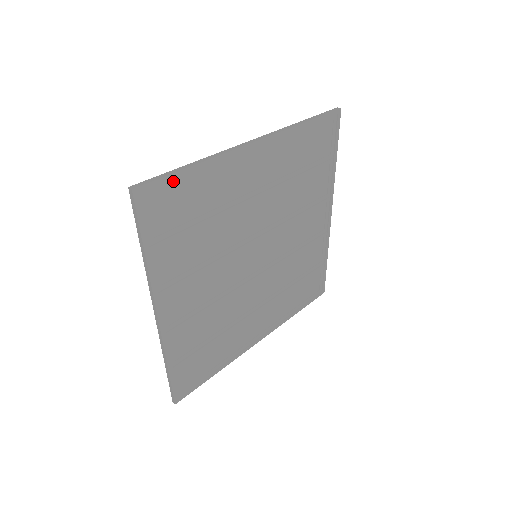
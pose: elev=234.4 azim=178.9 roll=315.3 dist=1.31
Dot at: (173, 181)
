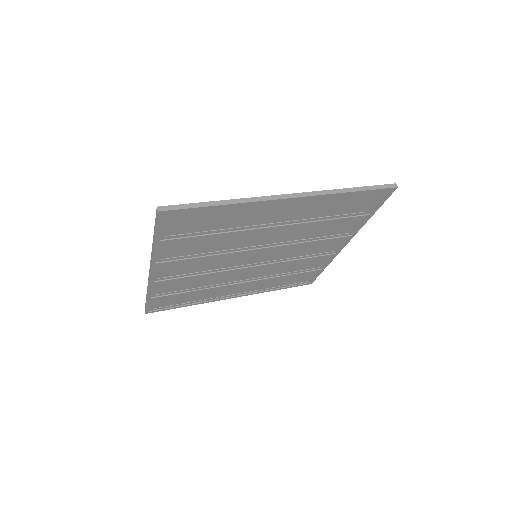
Dot at: (198, 210)
